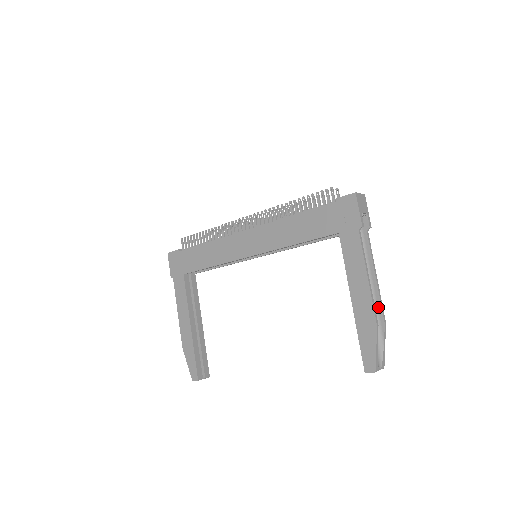
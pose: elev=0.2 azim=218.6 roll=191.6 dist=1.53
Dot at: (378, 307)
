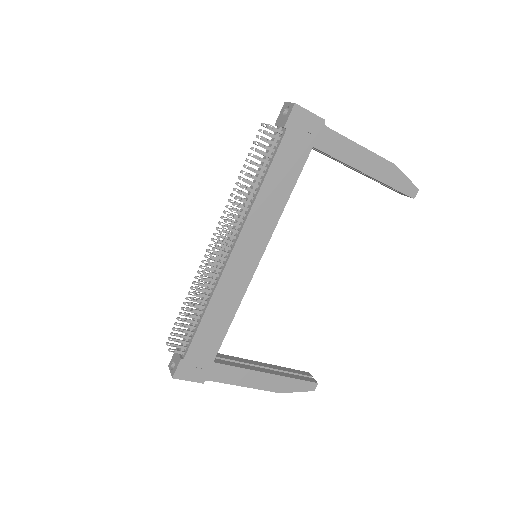
Dot at: occluded
